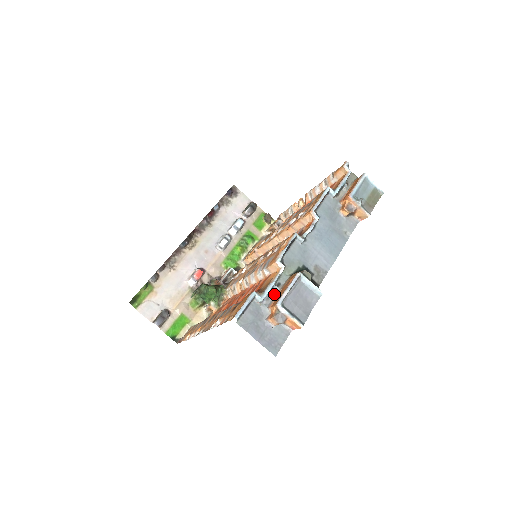
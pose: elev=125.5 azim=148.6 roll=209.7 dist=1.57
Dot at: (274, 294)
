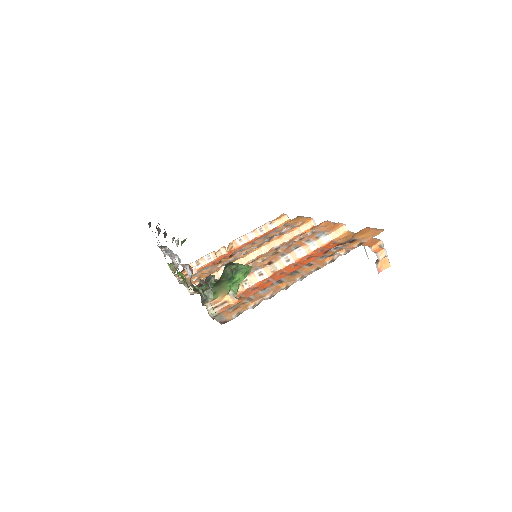
Dot at: occluded
